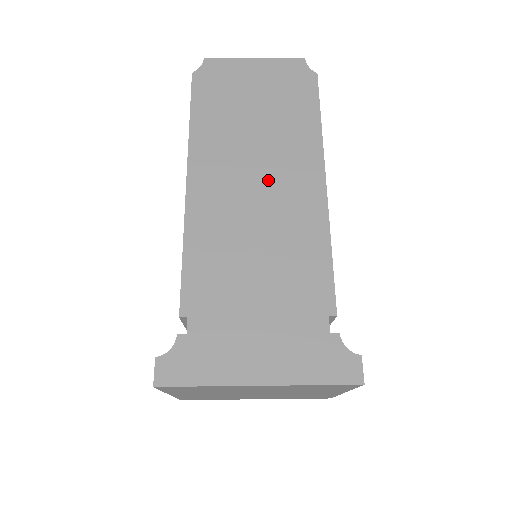
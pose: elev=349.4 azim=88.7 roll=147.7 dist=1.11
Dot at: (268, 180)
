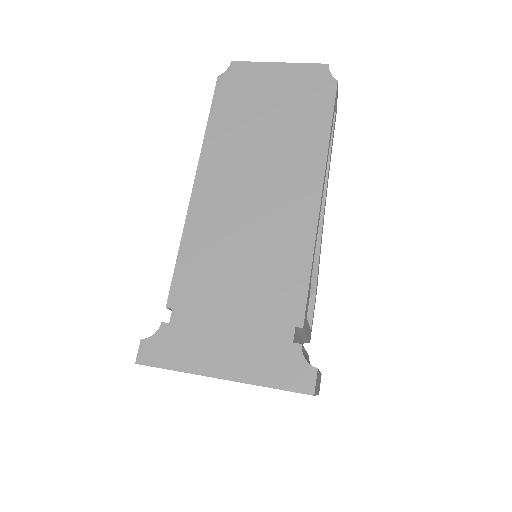
Dot at: (267, 189)
